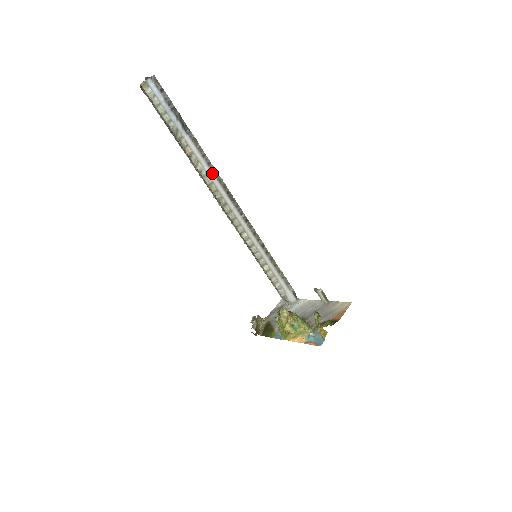
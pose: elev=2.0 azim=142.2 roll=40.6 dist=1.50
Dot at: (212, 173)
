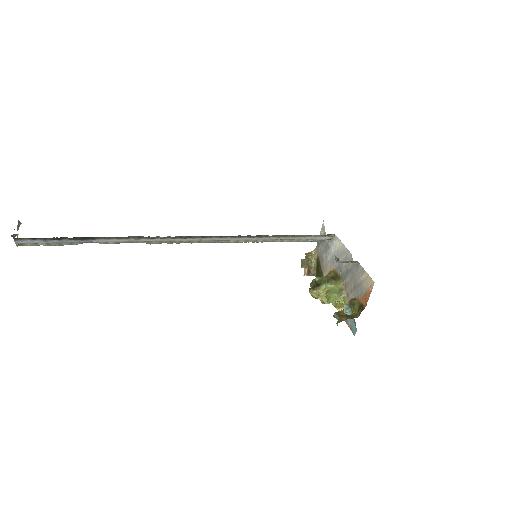
Dot at: (151, 239)
